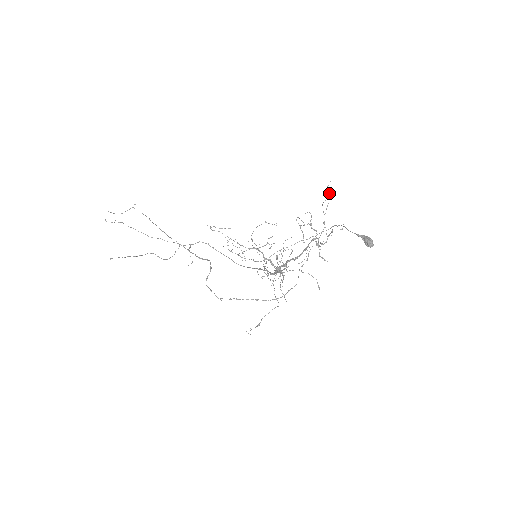
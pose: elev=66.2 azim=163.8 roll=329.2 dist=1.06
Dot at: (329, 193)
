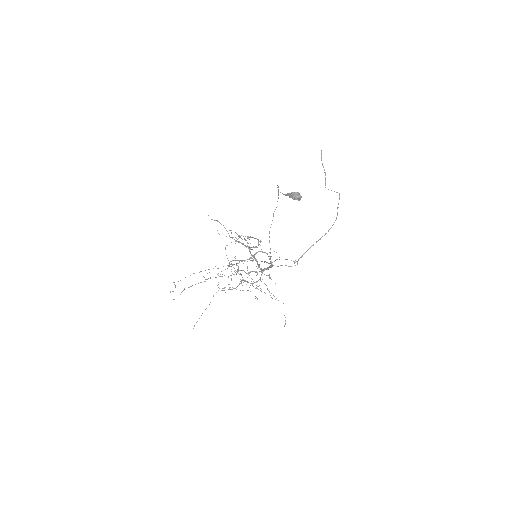
Dot at: occluded
